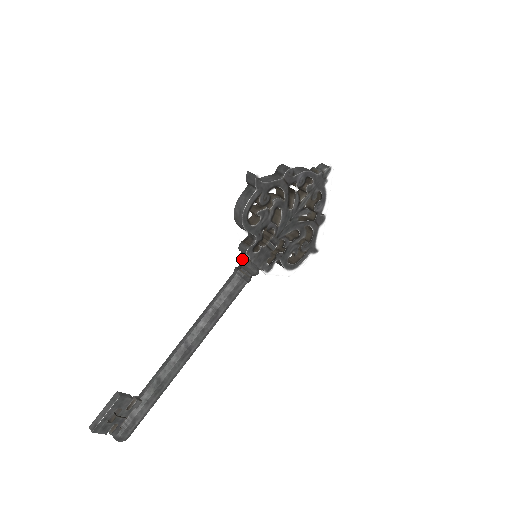
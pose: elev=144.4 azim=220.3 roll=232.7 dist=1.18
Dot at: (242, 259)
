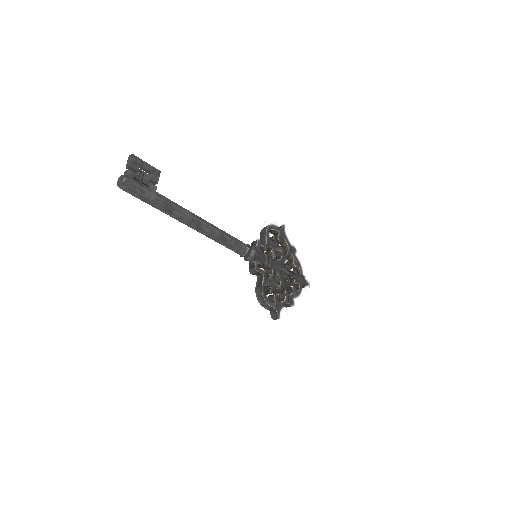
Dot at: occluded
